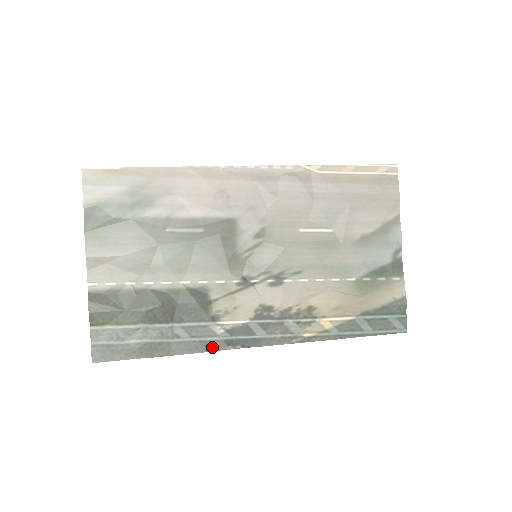
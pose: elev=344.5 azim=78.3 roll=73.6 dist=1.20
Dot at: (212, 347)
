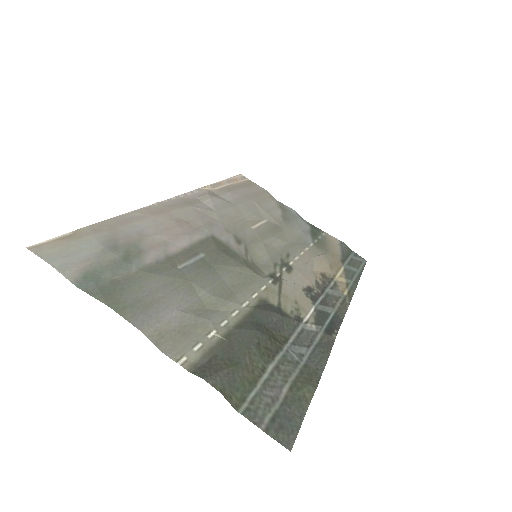
Dot at: (327, 344)
